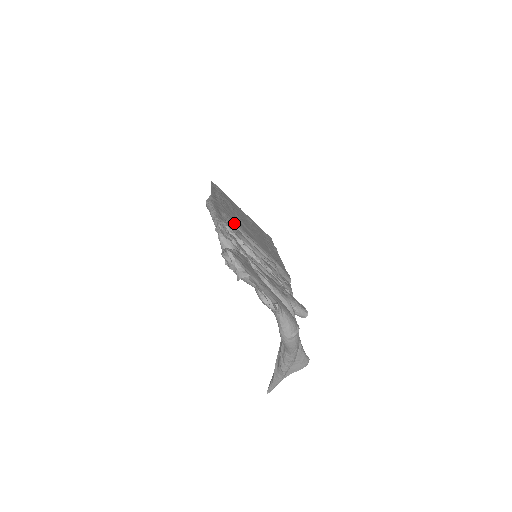
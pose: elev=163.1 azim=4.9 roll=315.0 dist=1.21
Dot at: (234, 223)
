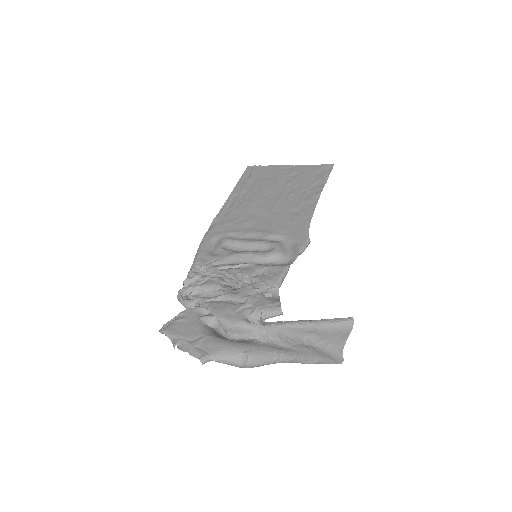
Dot at: (233, 235)
